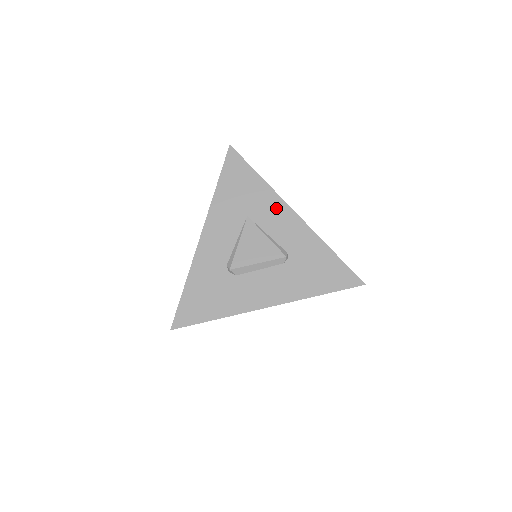
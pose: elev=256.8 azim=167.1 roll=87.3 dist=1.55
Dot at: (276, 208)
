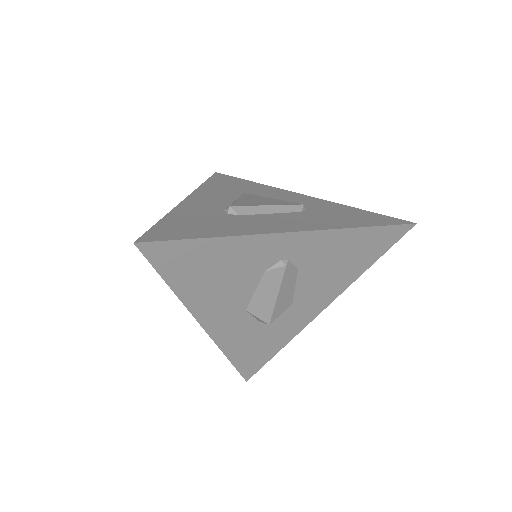
Dot at: (277, 192)
